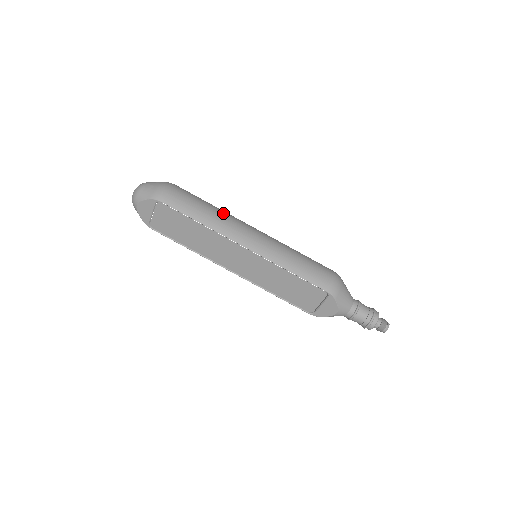
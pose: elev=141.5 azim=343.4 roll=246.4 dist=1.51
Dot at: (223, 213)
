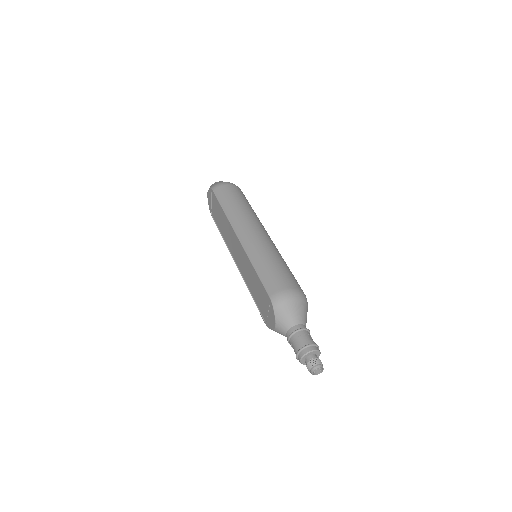
Dot at: (247, 211)
